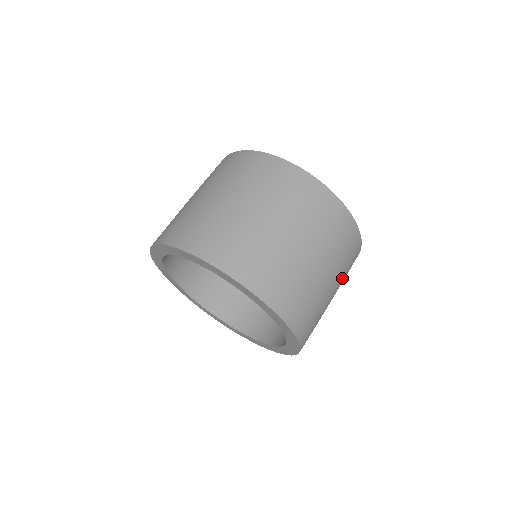
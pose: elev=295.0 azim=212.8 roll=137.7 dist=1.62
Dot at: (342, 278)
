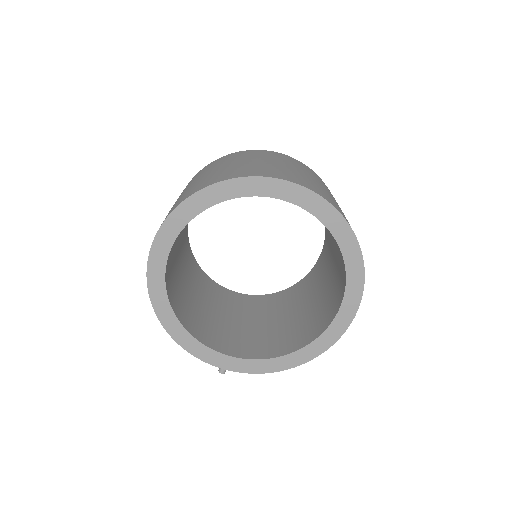
Dot at: occluded
